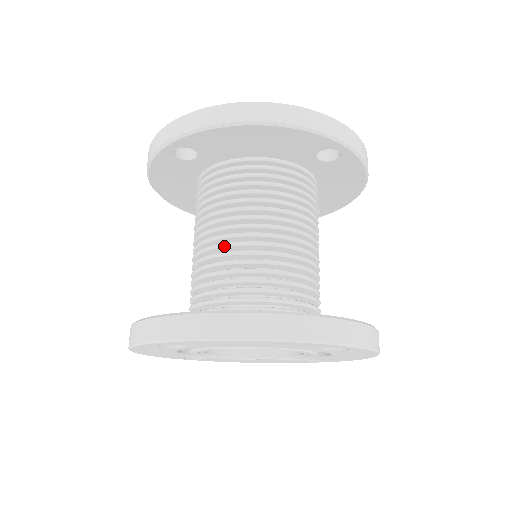
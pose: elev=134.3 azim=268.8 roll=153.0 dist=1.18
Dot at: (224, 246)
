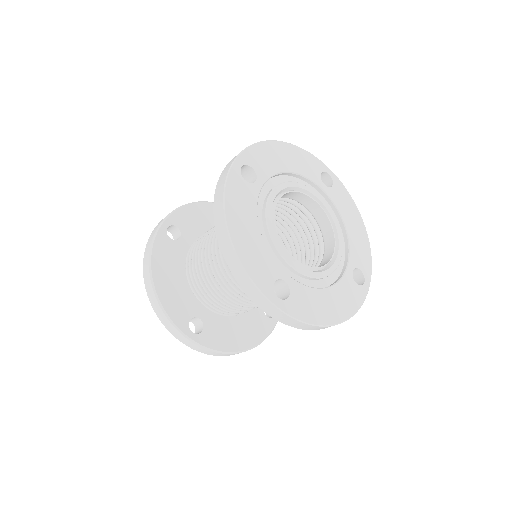
Dot at: occluded
